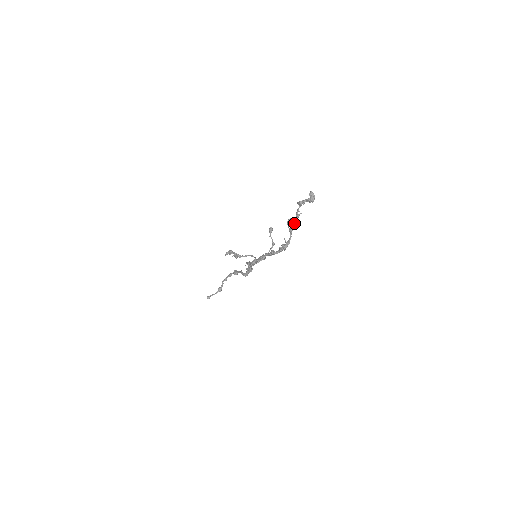
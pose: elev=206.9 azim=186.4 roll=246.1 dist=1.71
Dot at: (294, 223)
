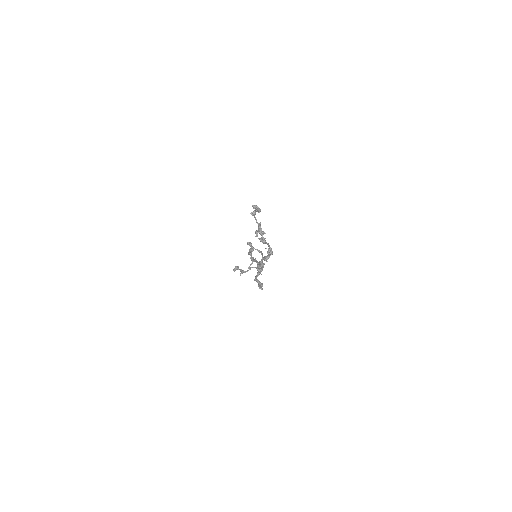
Dot at: (262, 235)
